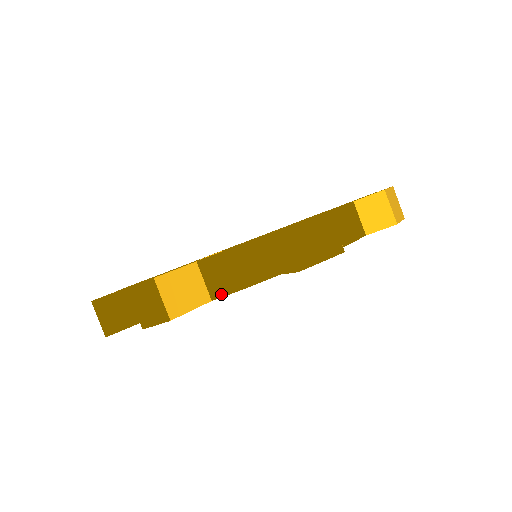
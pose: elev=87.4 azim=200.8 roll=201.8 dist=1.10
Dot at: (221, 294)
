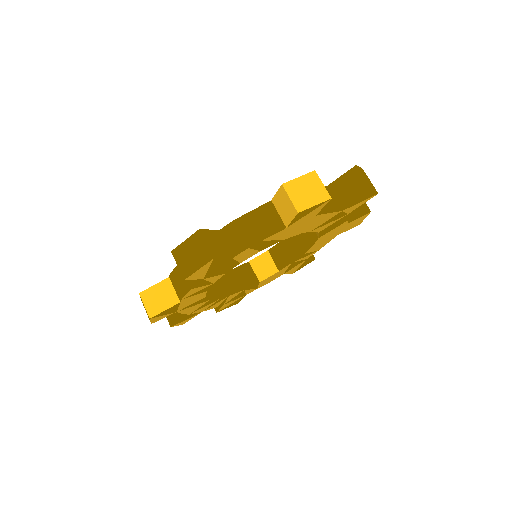
Dot at: (180, 297)
